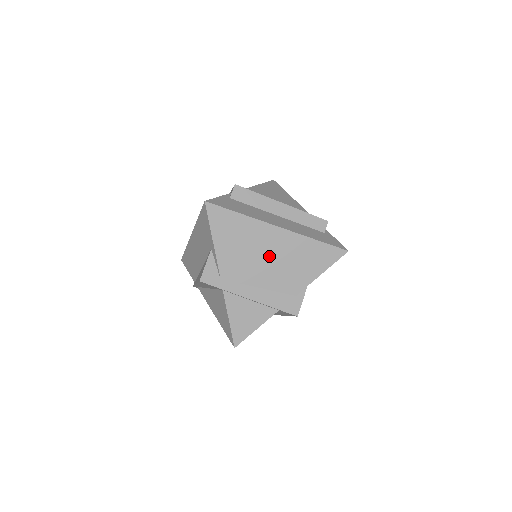
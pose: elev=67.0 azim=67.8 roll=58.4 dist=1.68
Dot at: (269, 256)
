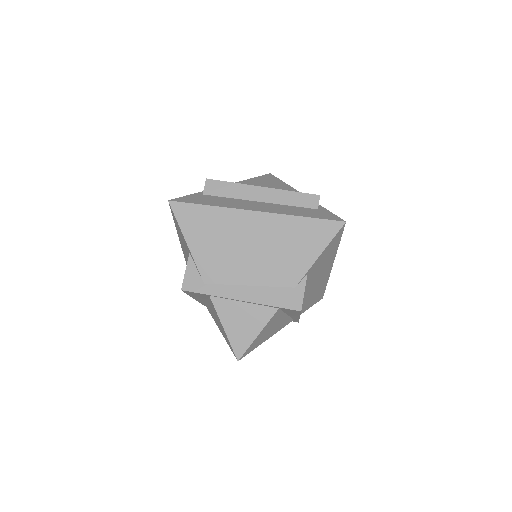
Dot at: (252, 247)
